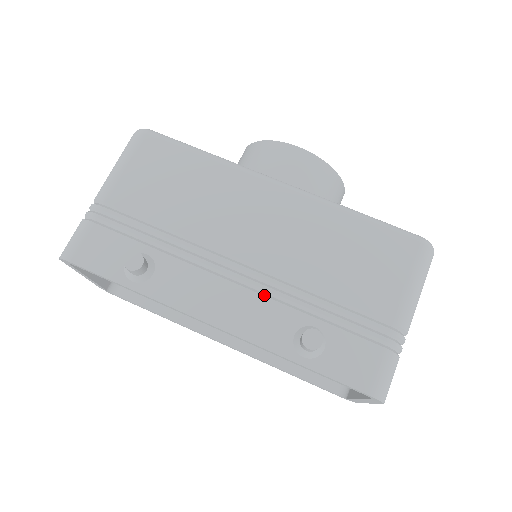
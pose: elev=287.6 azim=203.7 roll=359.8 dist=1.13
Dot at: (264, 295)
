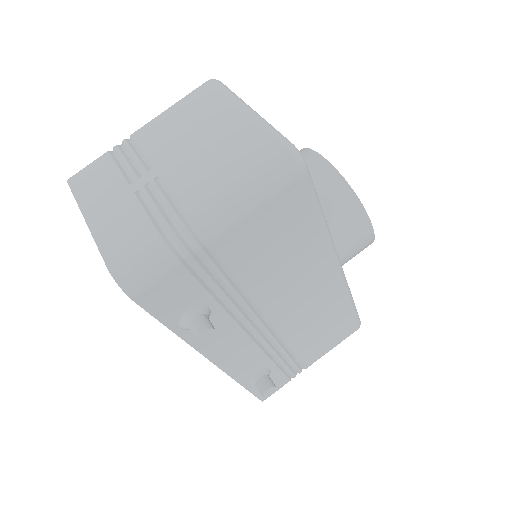
Dot at: (261, 348)
